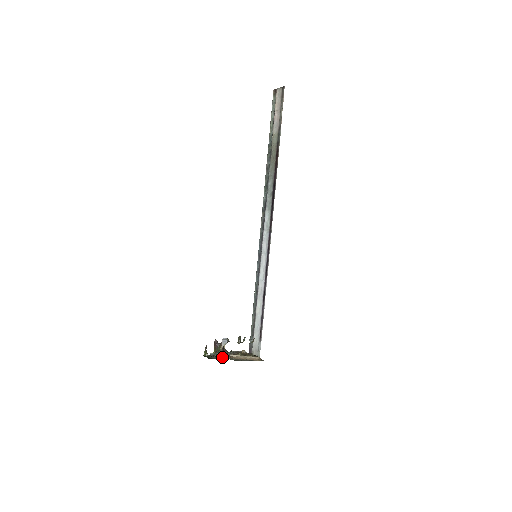
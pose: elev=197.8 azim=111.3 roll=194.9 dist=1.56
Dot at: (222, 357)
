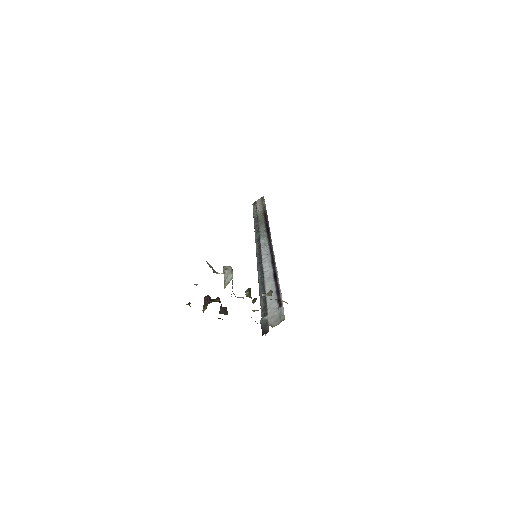
Dot at: occluded
